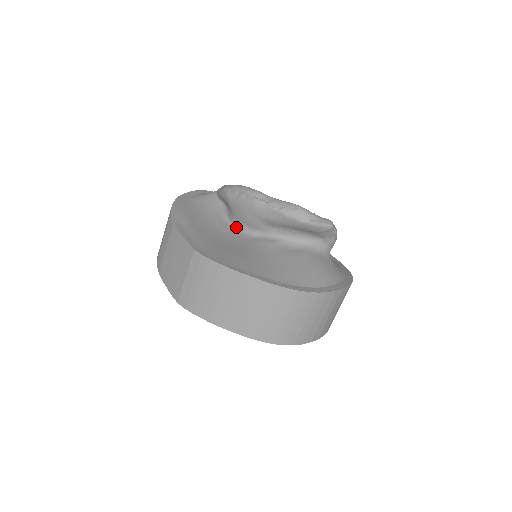
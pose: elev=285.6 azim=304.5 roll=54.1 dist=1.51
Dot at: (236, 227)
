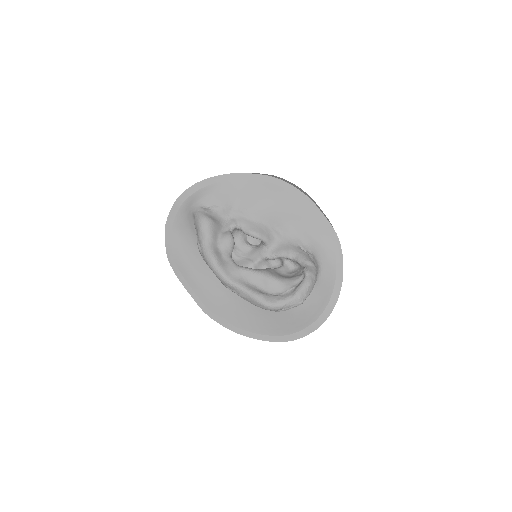
Dot at: occluded
